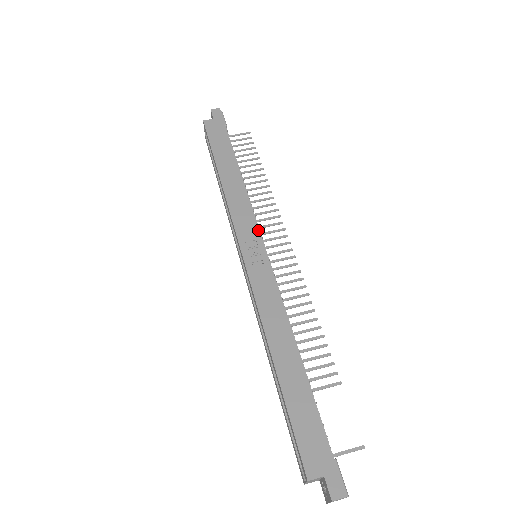
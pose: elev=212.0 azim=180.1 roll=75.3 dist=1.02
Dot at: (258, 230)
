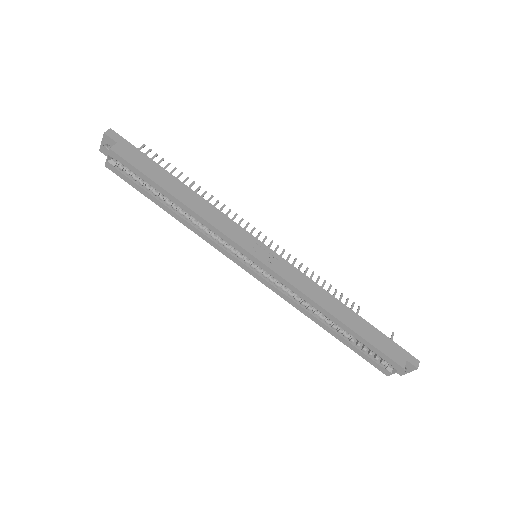
Dot at: (250, 234)
